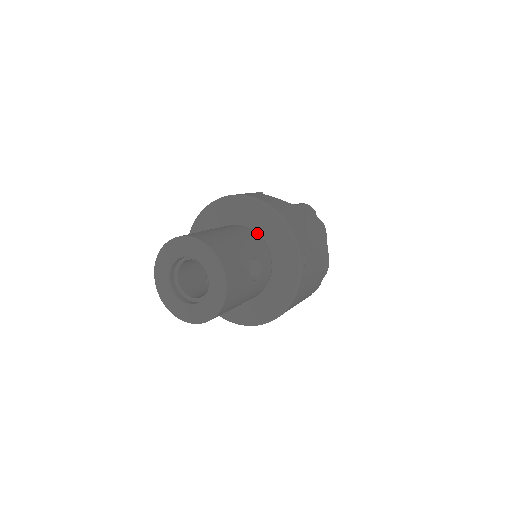
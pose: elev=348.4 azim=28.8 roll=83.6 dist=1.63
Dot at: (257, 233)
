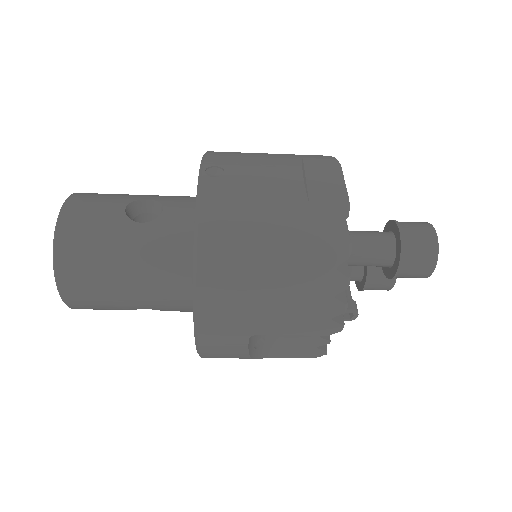
Dot at: occluded
